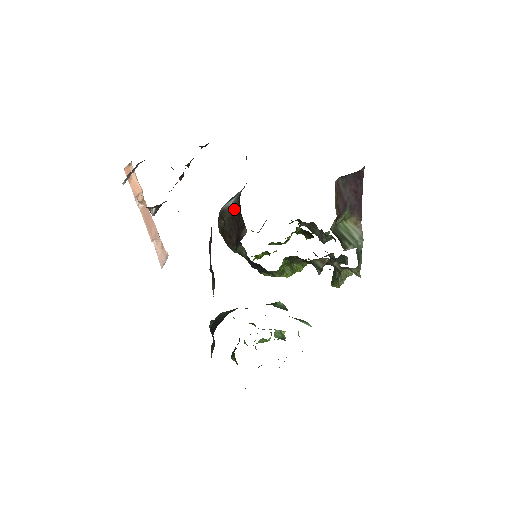
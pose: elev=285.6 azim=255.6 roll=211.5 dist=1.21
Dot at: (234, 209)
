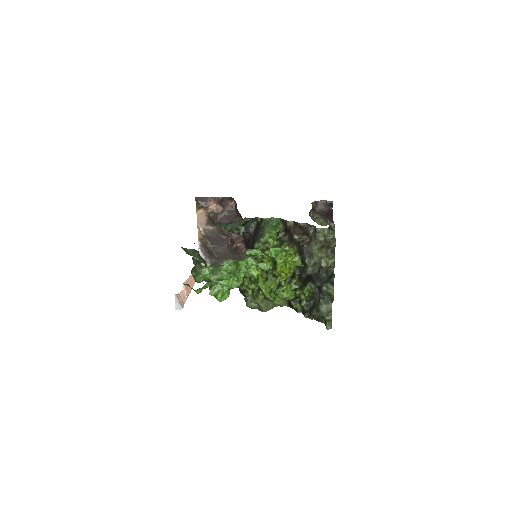
Dot at: occluded
